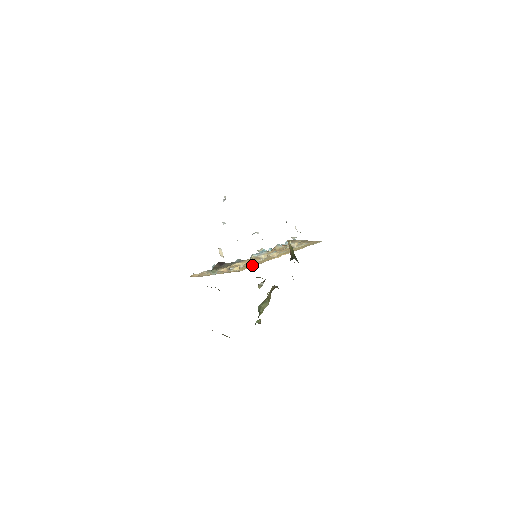
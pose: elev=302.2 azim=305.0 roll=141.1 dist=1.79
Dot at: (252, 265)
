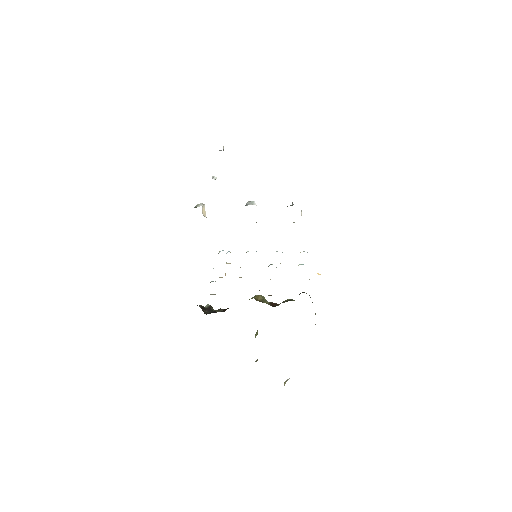
Dot at: occluded
